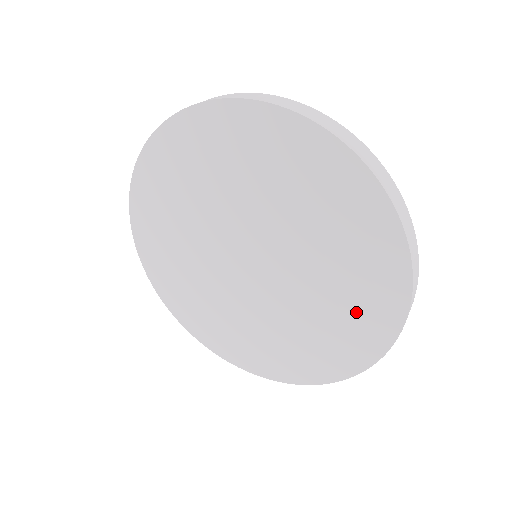
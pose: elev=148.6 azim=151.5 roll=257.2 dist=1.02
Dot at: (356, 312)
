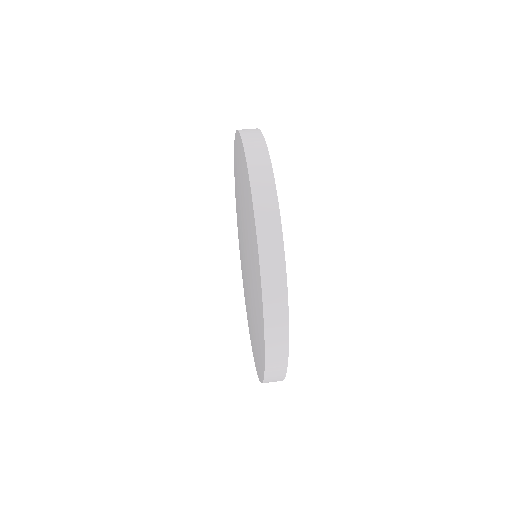
Dot at: (251, 334)
